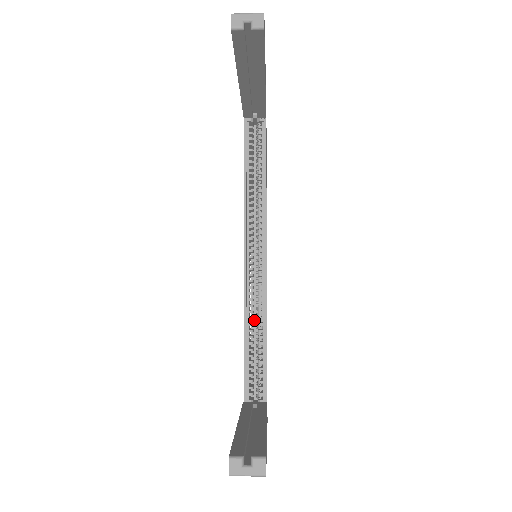
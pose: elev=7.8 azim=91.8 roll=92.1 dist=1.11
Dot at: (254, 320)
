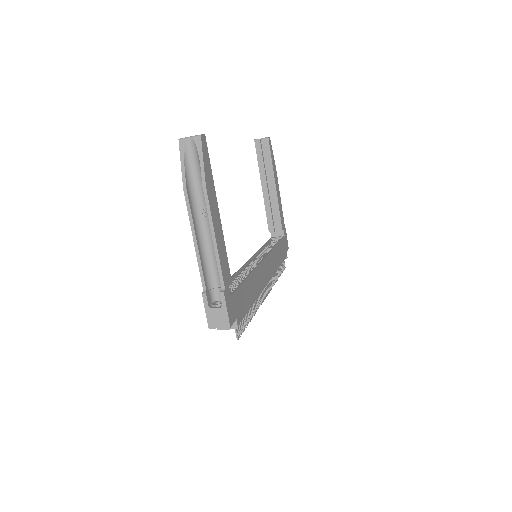
Dot at: occluded
